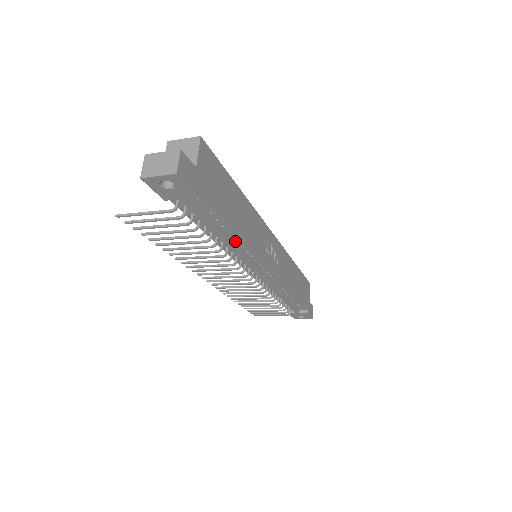
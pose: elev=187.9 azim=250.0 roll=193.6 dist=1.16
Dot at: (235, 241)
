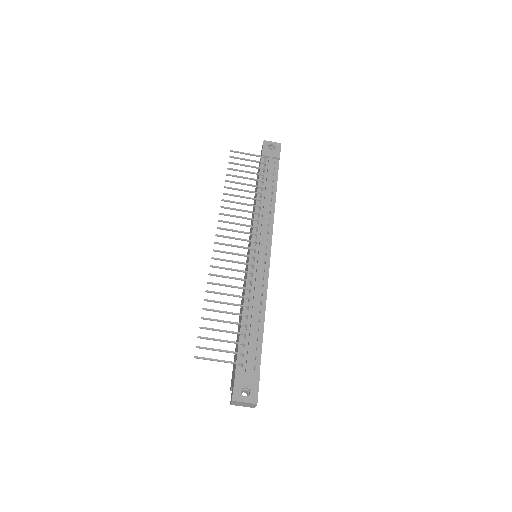
Dot at: (269, 205)
